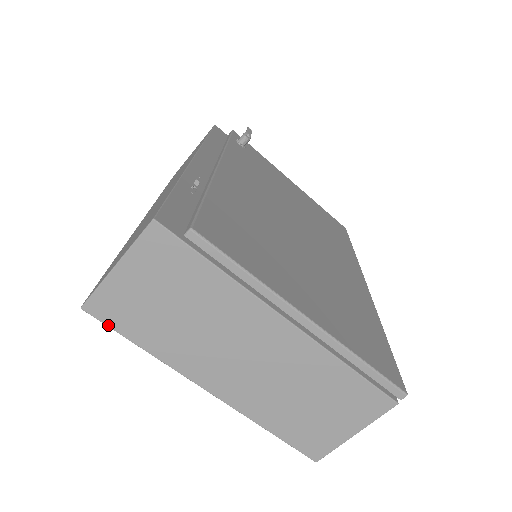
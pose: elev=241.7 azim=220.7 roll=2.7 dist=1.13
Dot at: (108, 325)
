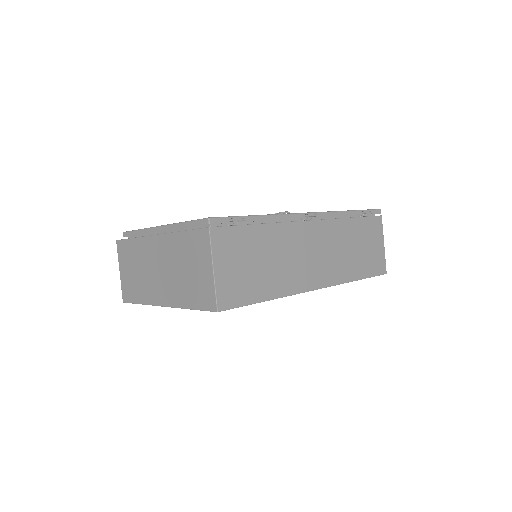
Dot at: (130, 302)
